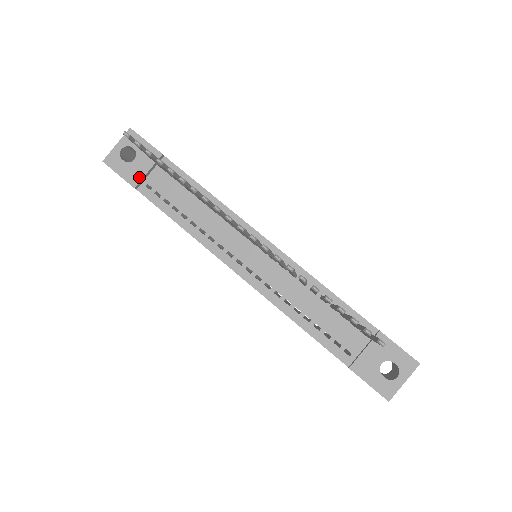
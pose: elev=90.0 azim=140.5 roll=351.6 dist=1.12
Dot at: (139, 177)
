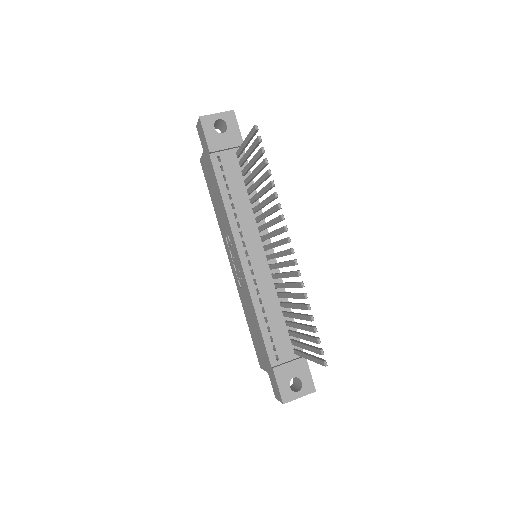
Dot at: (218, 147)
